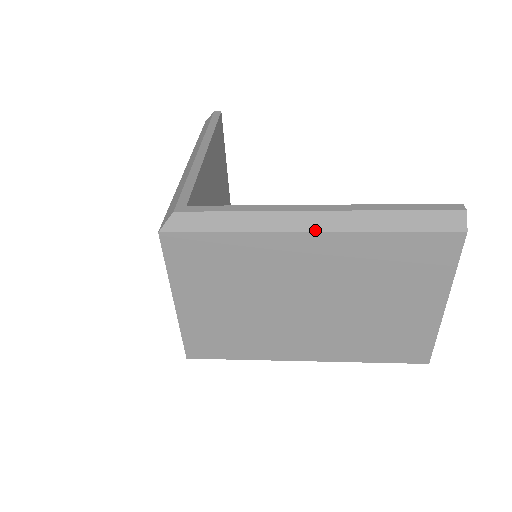
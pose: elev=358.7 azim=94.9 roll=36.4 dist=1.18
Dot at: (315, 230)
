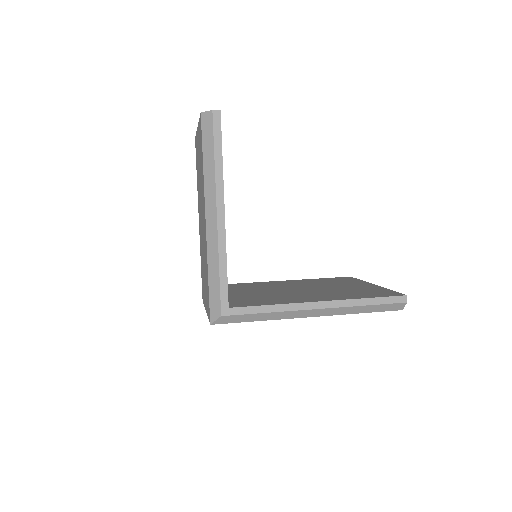
Dot at: (315, 316)
